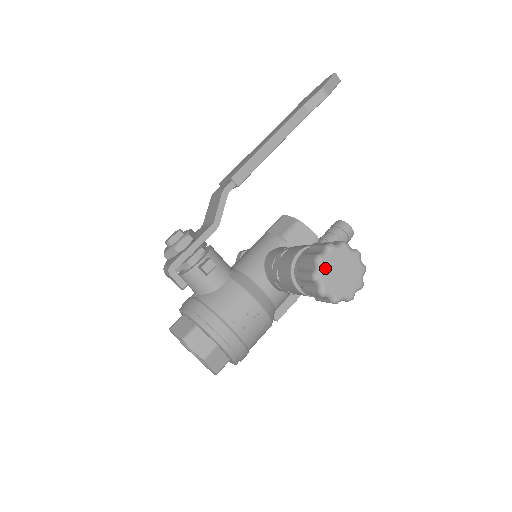
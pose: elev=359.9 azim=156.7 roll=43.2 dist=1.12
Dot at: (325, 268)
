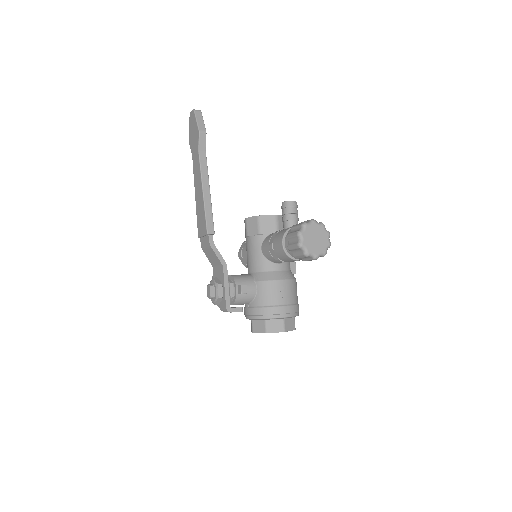
Dot at: (307, 246)
